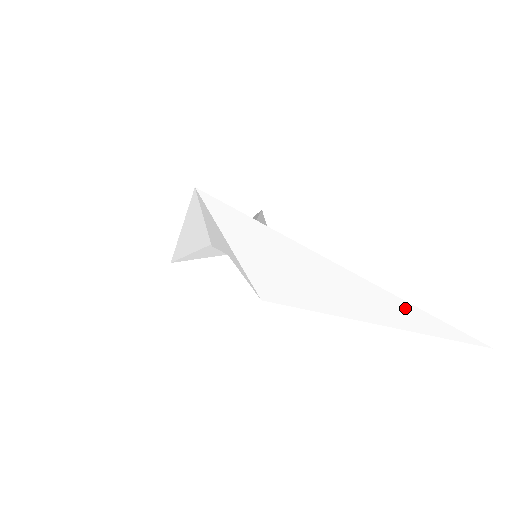
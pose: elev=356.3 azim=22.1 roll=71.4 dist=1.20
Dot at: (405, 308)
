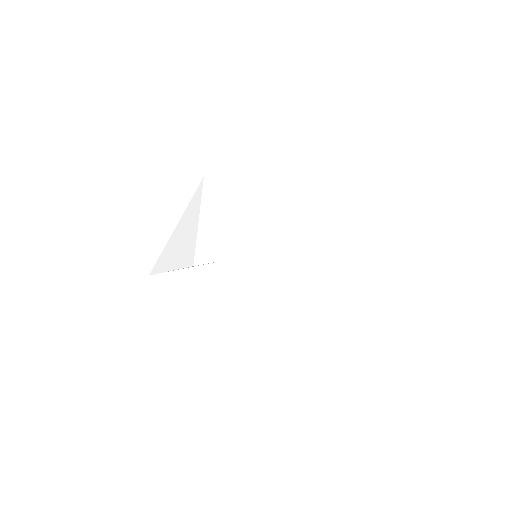
Dot at: (424, 274)
